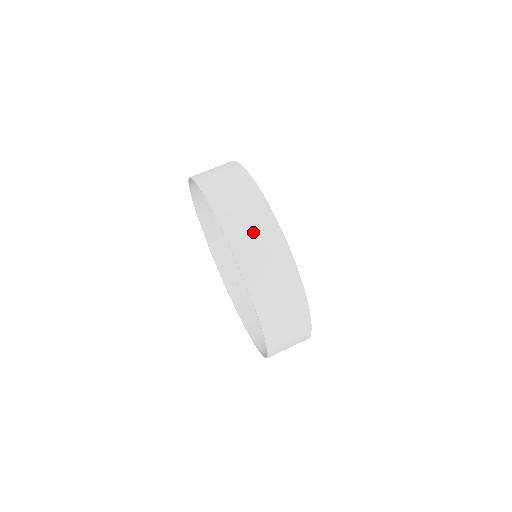
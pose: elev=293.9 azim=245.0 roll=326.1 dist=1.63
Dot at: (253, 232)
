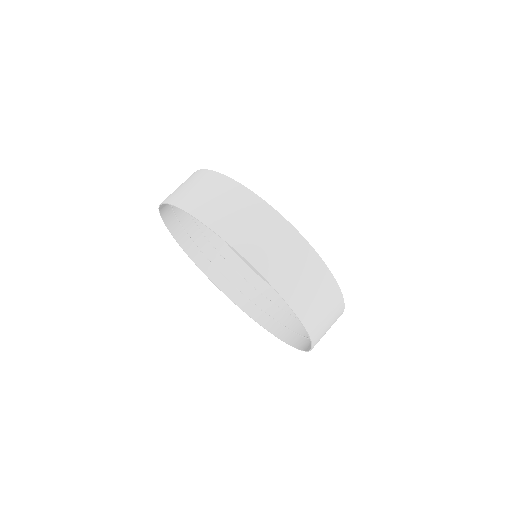
Dot at: (284, 257)
